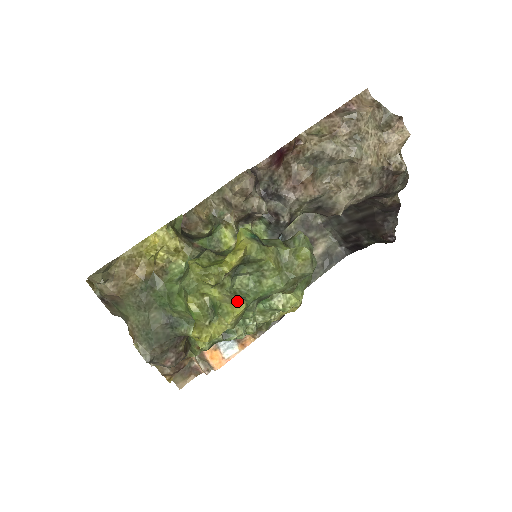
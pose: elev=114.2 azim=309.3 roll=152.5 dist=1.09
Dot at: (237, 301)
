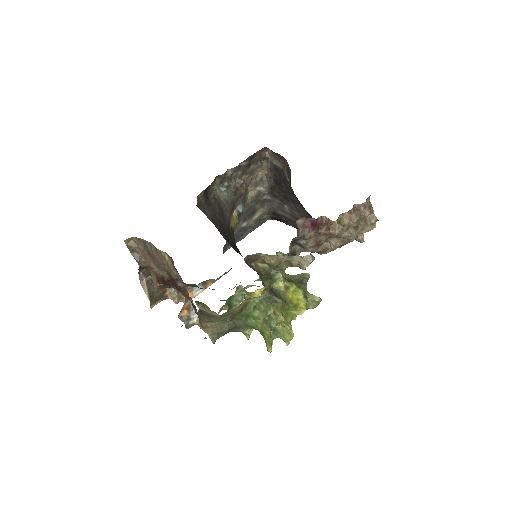
Dot at: (291, 332)
